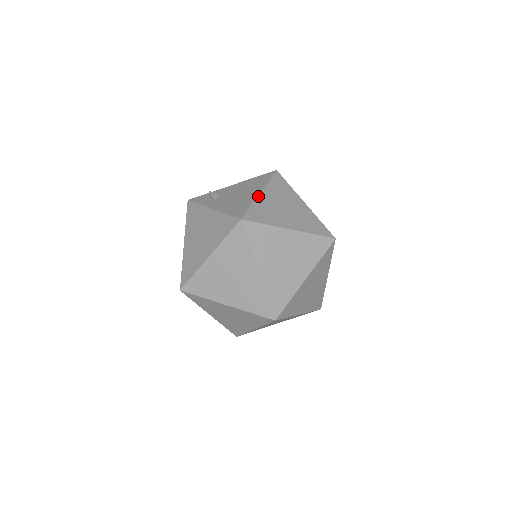
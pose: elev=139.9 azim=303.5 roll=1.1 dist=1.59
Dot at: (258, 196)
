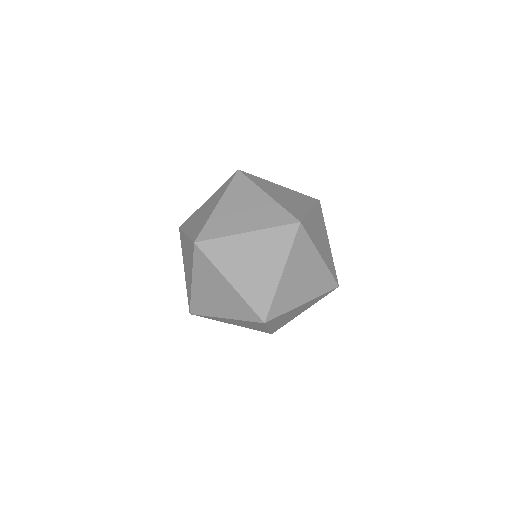
Dot at: occluded
